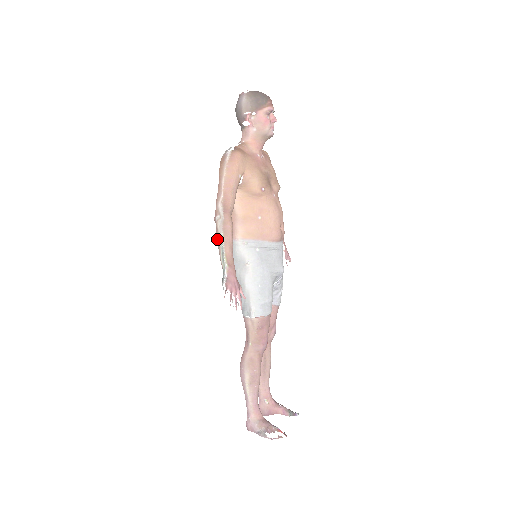
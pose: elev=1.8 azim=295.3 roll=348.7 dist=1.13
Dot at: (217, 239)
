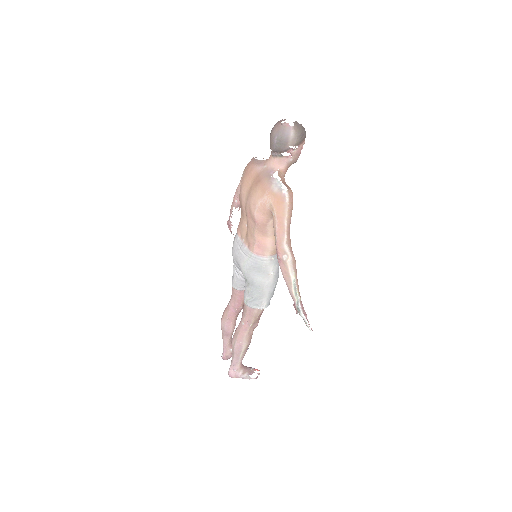
Dot at: (286, 276)
